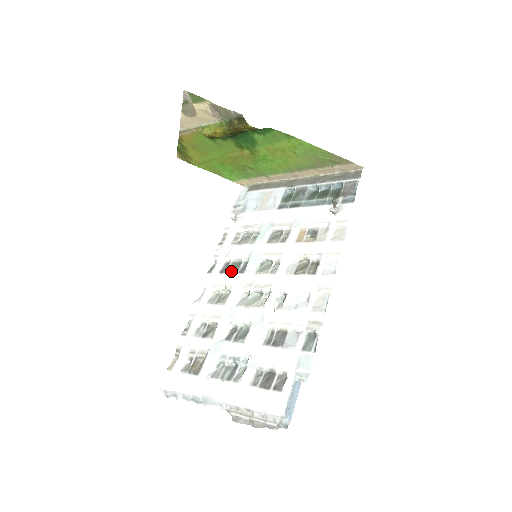
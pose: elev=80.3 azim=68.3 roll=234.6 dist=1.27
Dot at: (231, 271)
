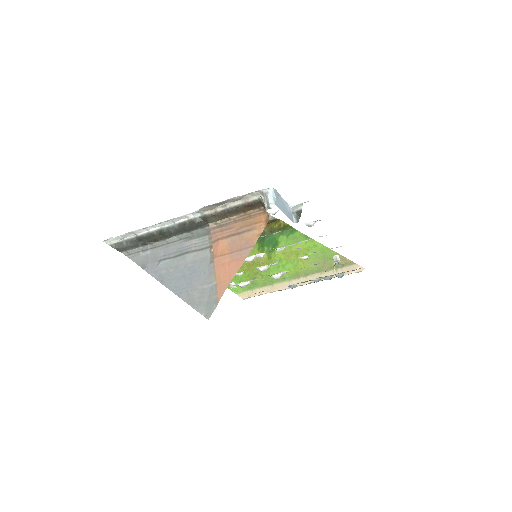
Dot at: occluded
